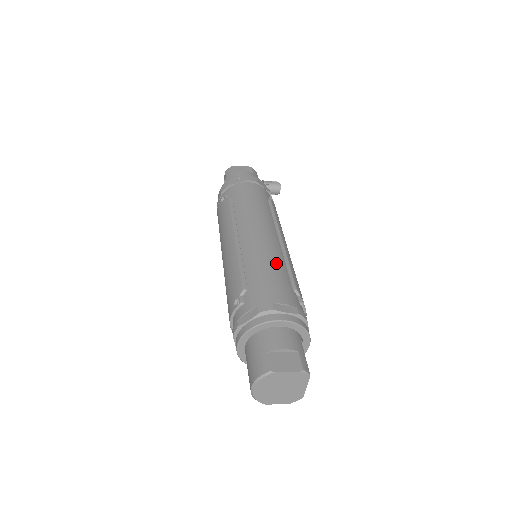
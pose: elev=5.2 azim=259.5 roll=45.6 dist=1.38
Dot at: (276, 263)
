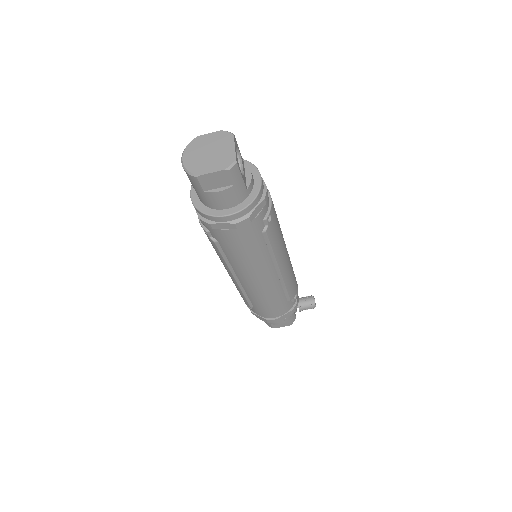
Dot at: occluded
